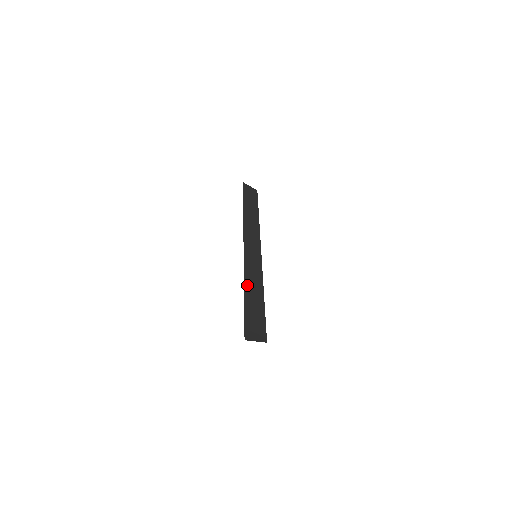
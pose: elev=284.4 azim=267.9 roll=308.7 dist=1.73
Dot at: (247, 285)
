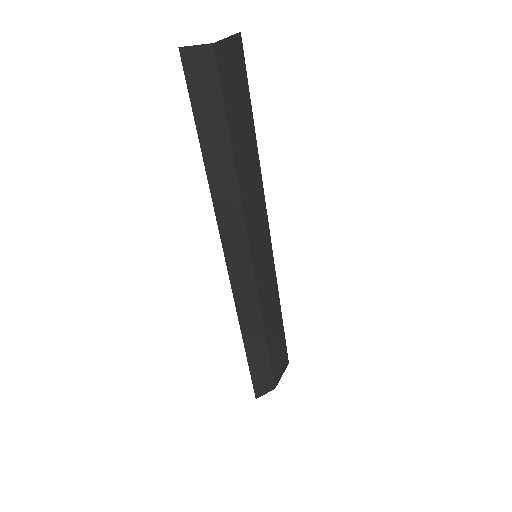
Dot at: occluded
